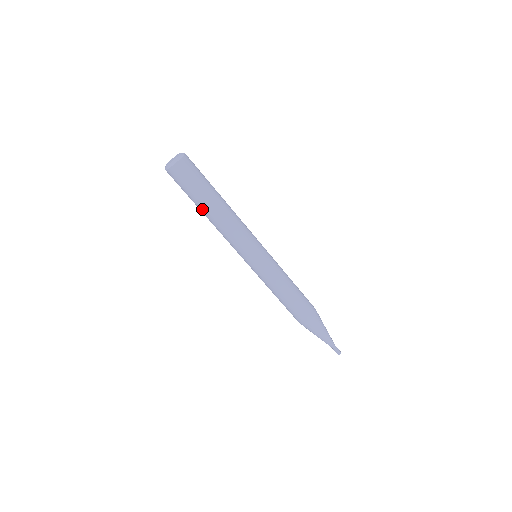
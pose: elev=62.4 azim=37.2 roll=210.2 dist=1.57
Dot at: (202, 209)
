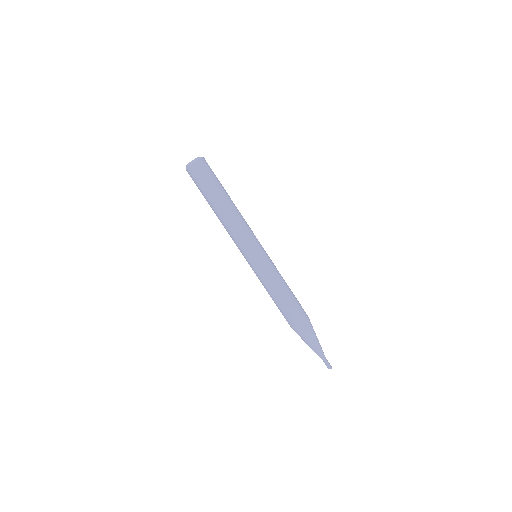
Dot at: (210, 206)
